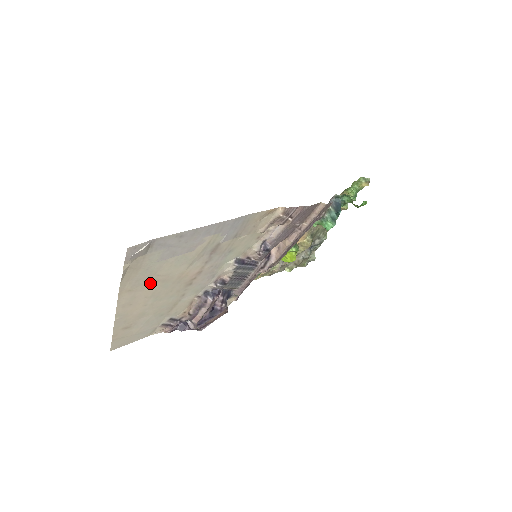
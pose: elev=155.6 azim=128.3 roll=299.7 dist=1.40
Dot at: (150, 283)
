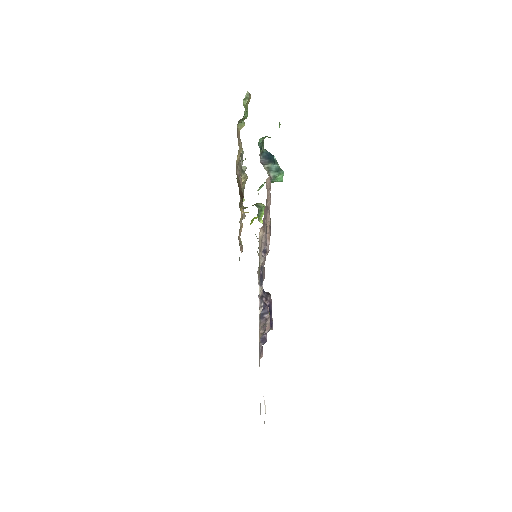
Dot at: occluded
